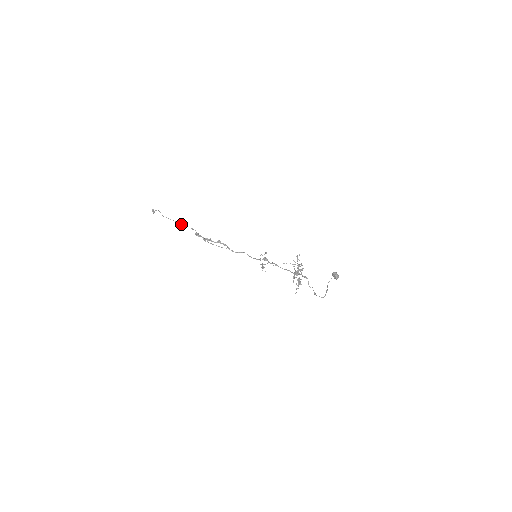
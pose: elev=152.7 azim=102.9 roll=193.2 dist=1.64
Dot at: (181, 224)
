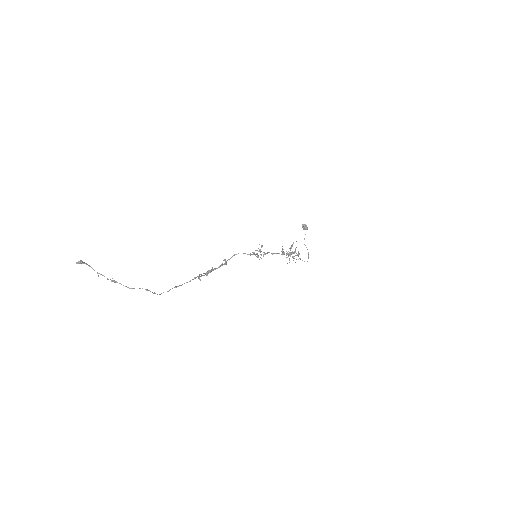
Dot at: occluded
